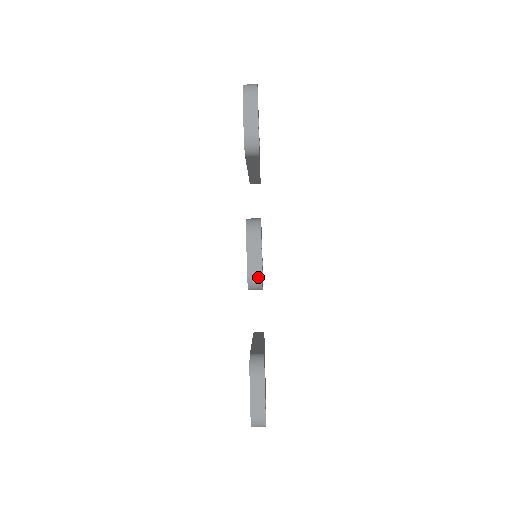
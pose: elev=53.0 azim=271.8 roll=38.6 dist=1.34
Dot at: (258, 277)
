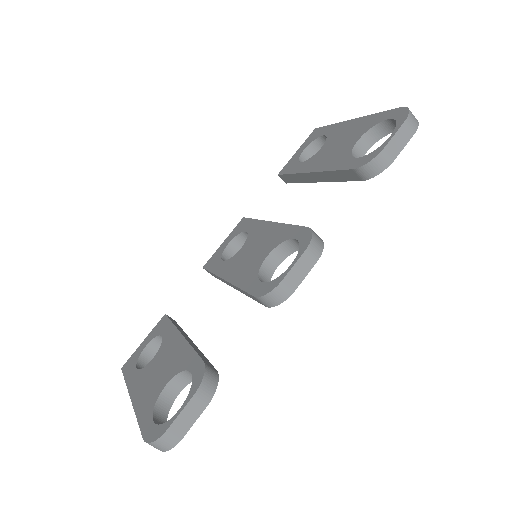
Dot at: (284, 296)
